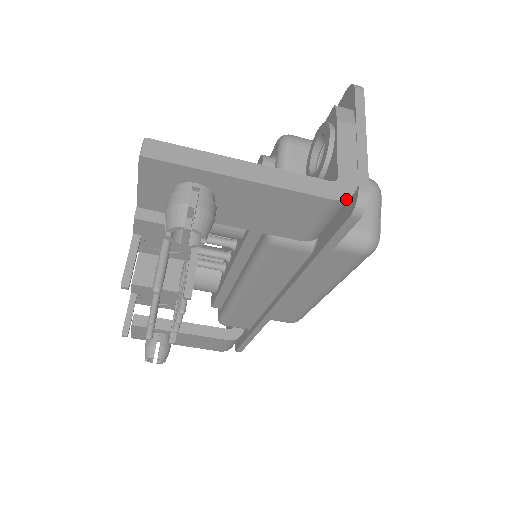
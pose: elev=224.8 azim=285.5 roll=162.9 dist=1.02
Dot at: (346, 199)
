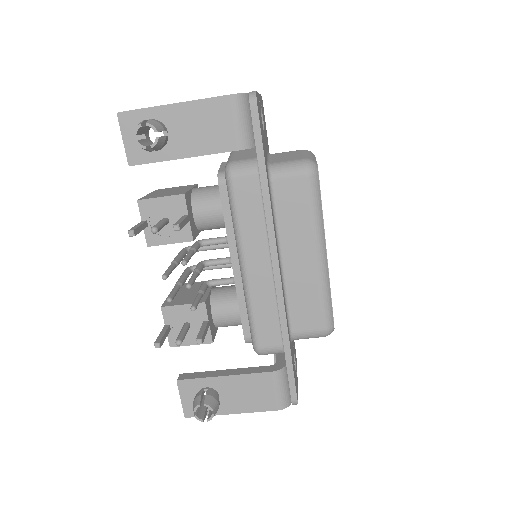
Dot at: (240, 94)
